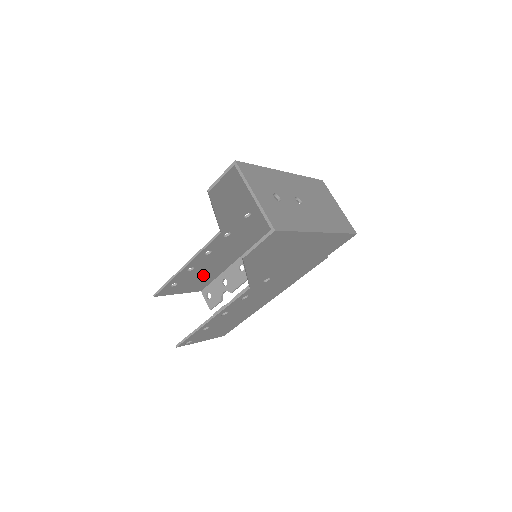
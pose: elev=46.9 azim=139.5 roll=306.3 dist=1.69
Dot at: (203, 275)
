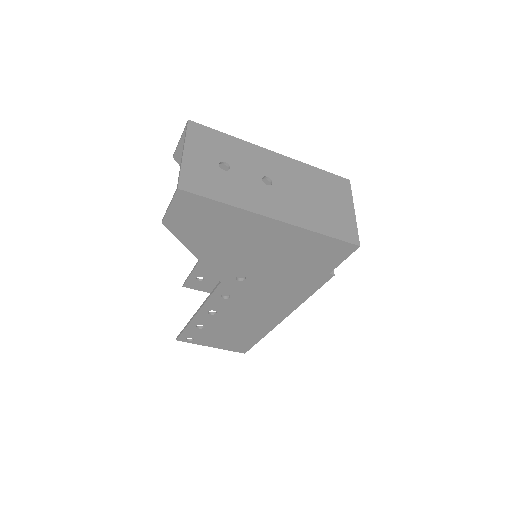
Dot at: occluded
